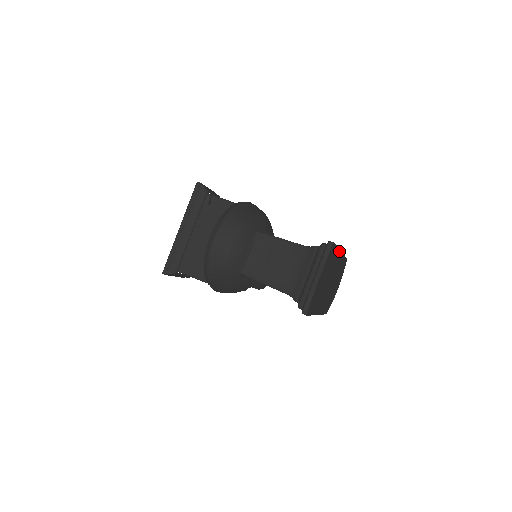
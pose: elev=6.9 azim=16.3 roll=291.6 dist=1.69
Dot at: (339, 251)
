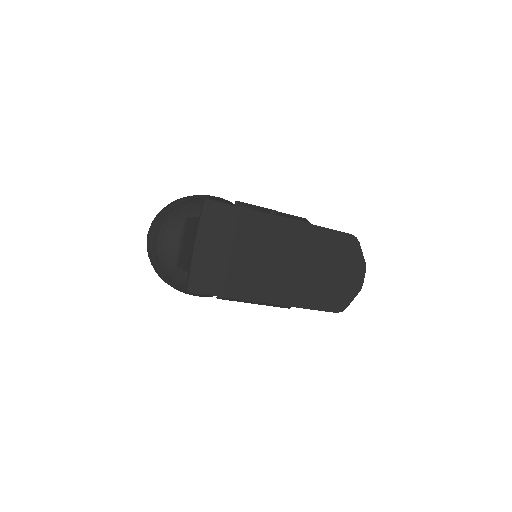
Dot at: (271, 216)
